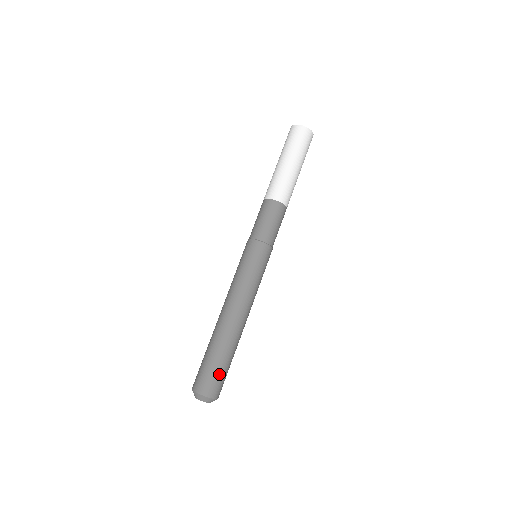
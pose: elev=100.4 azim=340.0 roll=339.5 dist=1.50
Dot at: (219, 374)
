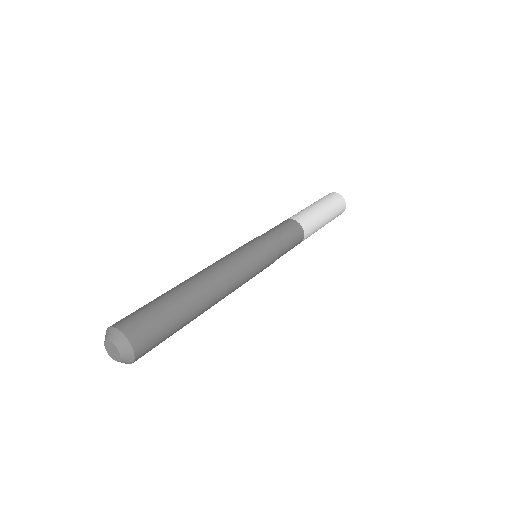
Dot at: (158, 324)
